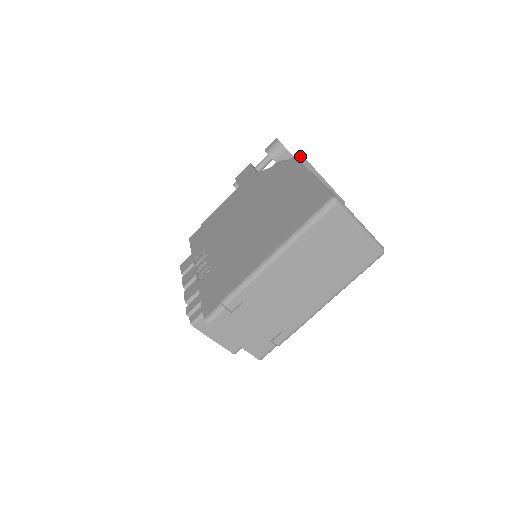
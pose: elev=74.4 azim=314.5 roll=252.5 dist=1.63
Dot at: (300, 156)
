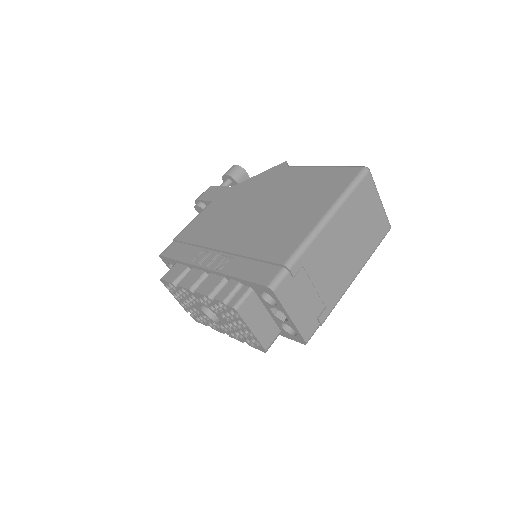
Dot at: occluded
